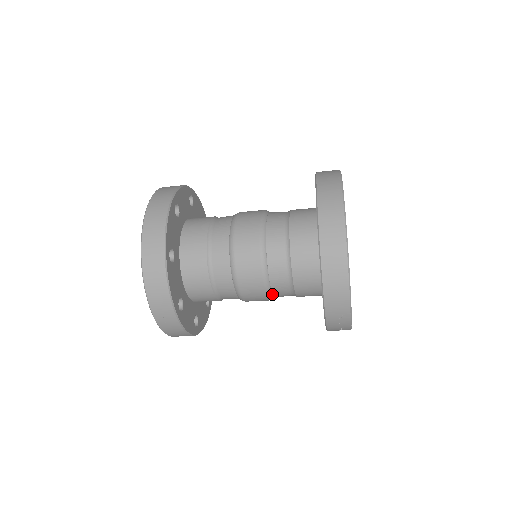
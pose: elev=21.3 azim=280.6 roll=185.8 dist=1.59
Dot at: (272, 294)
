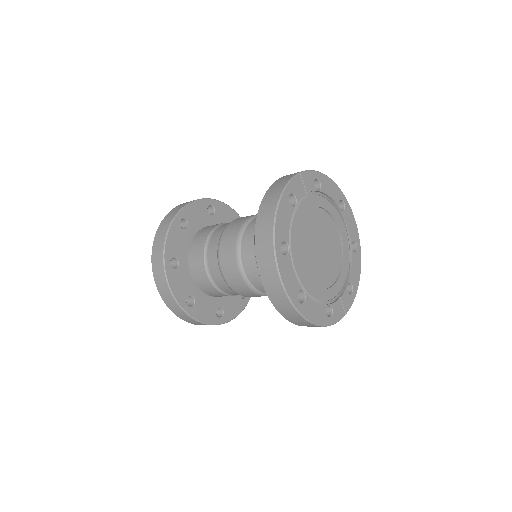
Dot at: occluded
